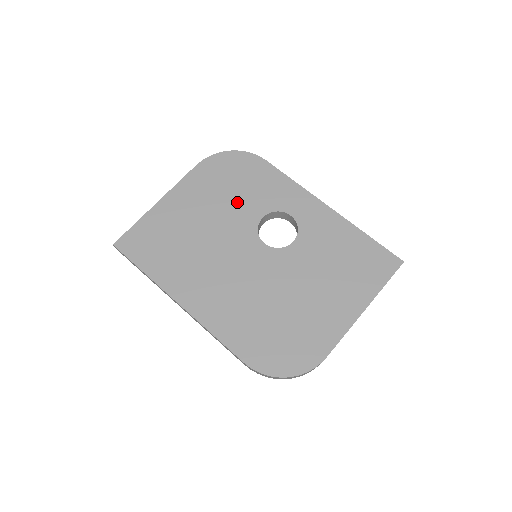
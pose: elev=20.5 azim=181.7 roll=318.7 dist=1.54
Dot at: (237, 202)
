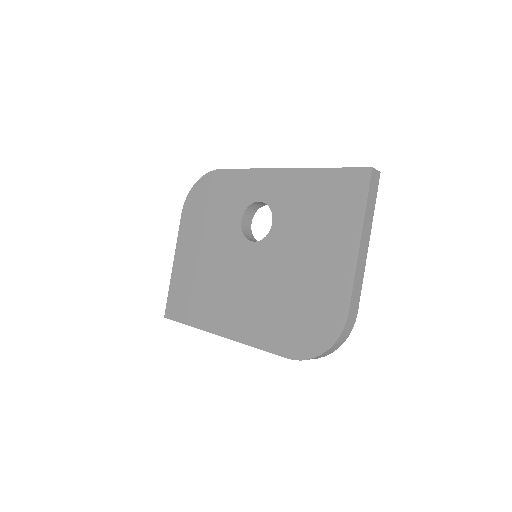
Dot at: (219, 222)
